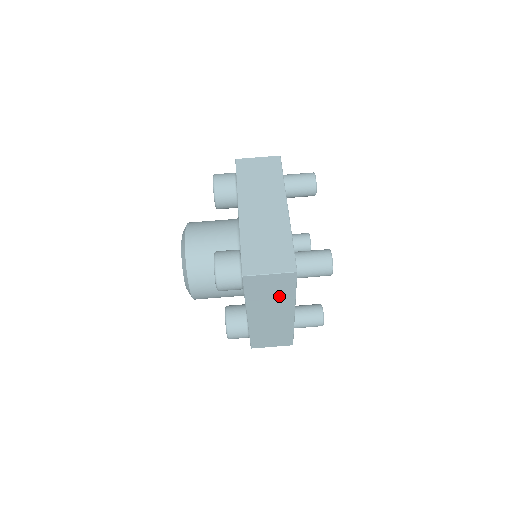
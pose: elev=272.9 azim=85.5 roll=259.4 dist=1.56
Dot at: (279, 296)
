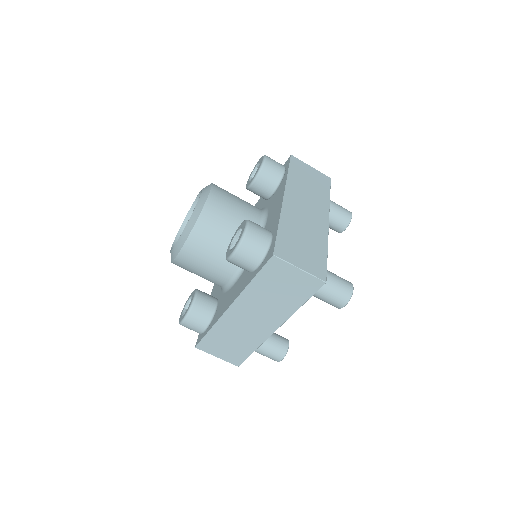
Dot at: (283, 300)
